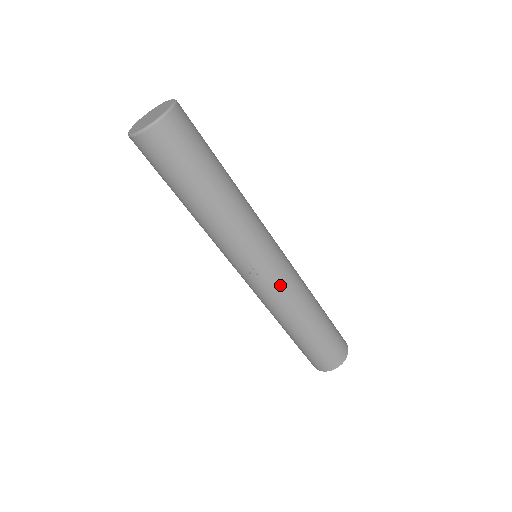
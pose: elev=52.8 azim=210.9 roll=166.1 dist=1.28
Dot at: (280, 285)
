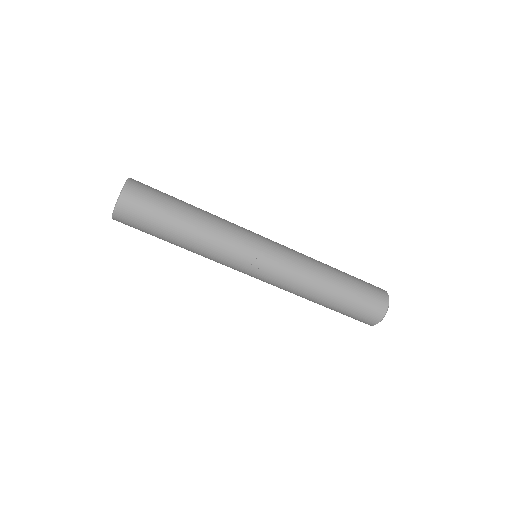
Dot at: (286, 260)
